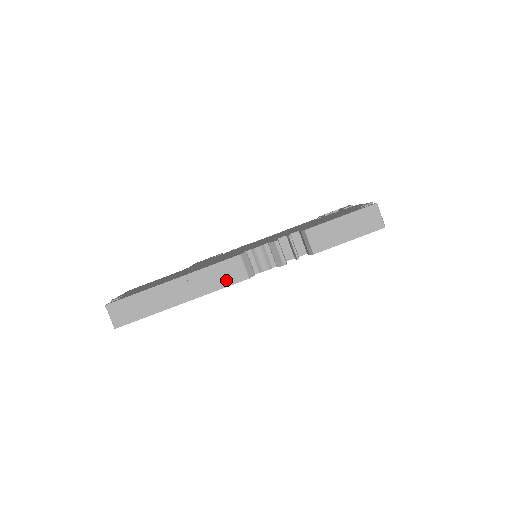
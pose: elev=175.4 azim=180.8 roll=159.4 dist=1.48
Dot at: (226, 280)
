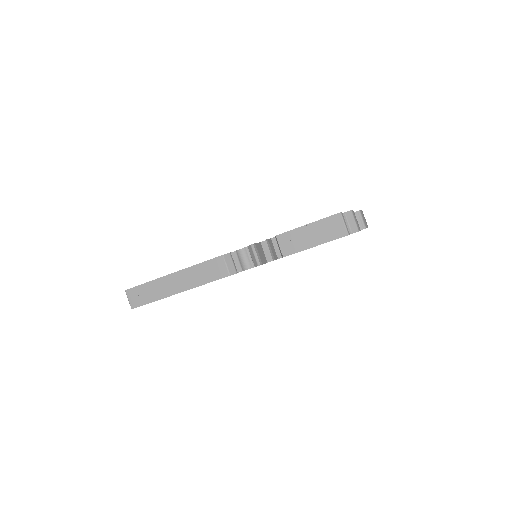
Dot at: (212, 276)
